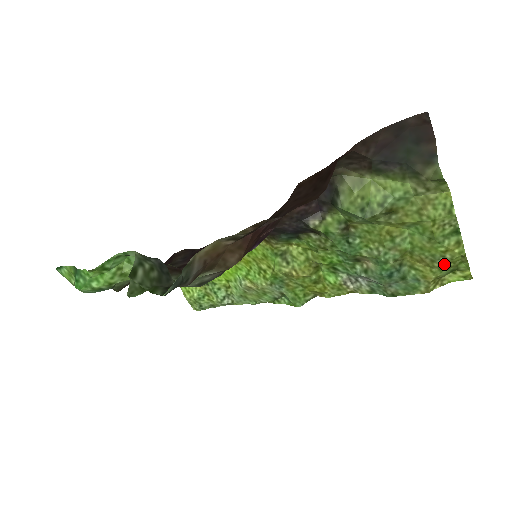
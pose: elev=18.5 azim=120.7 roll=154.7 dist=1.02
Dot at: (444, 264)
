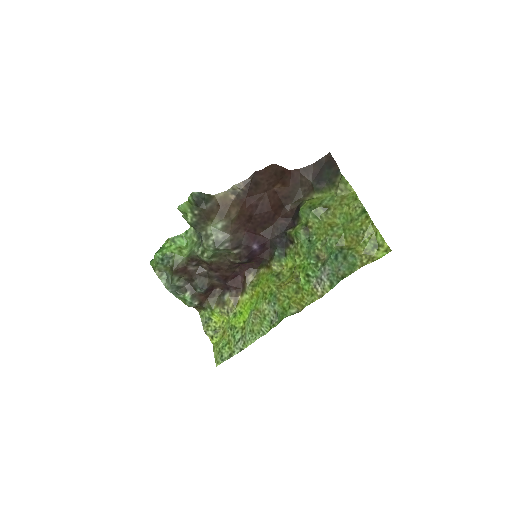
Dot at: (364, 236)
